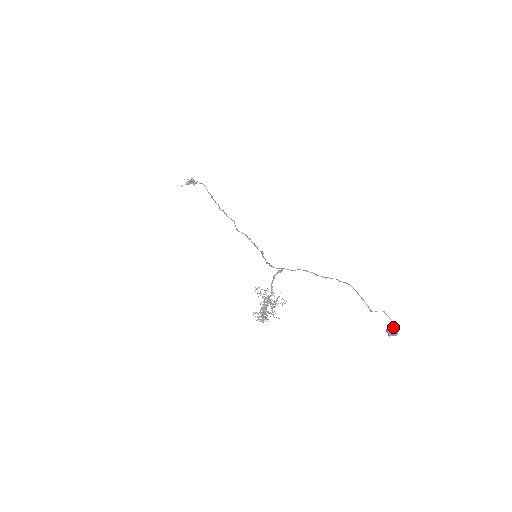
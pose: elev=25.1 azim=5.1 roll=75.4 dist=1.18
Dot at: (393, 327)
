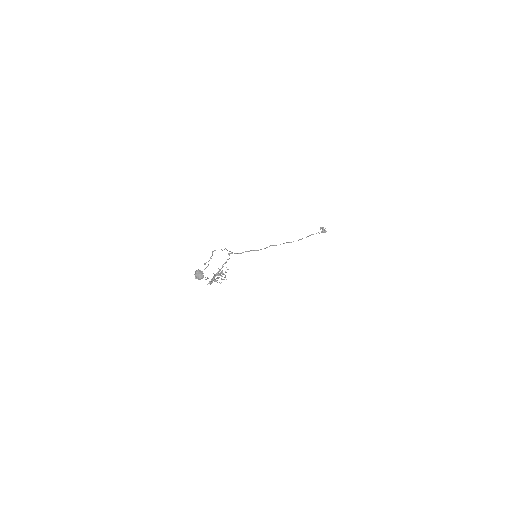
Dot at: (196, 271)
